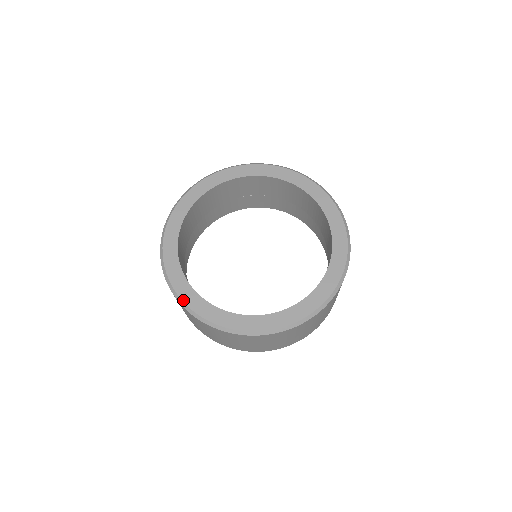
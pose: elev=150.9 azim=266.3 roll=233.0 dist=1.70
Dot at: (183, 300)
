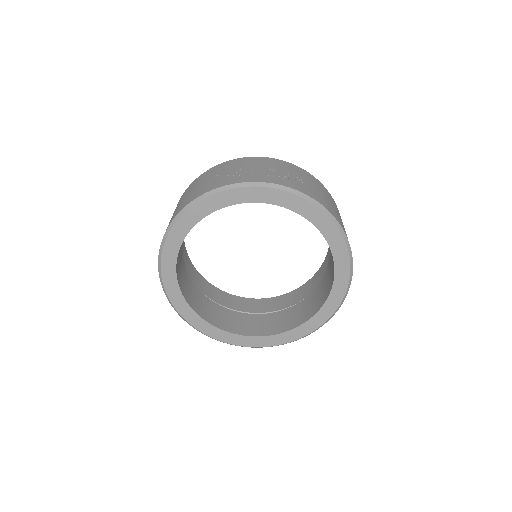
Dot at: (193, 326)
